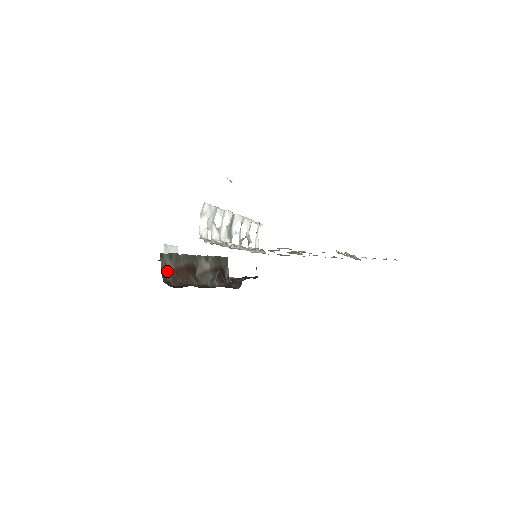
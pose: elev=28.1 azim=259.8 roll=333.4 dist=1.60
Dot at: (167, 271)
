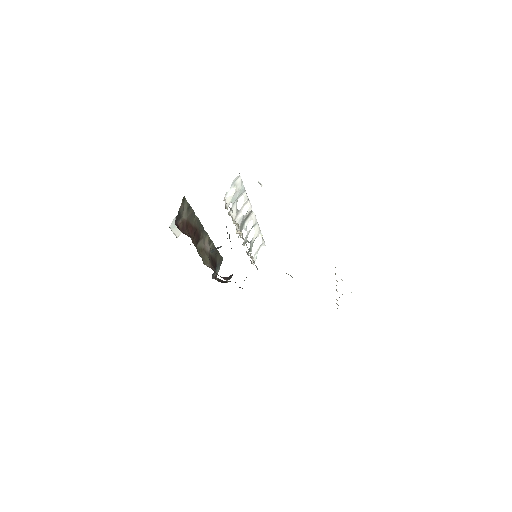
Dot at: (181, 216)
